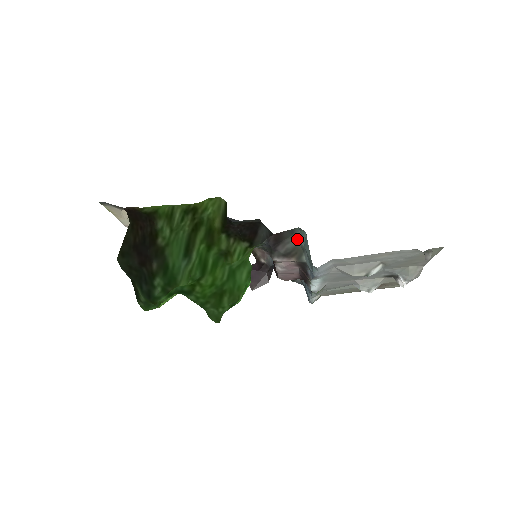
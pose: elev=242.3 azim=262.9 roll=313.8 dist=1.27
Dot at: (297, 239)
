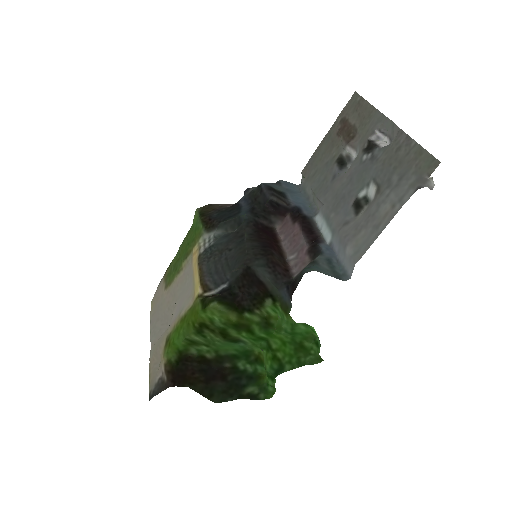
Dot at: occluded
